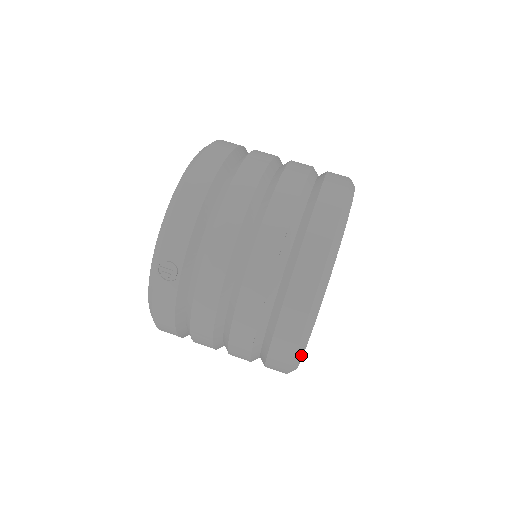
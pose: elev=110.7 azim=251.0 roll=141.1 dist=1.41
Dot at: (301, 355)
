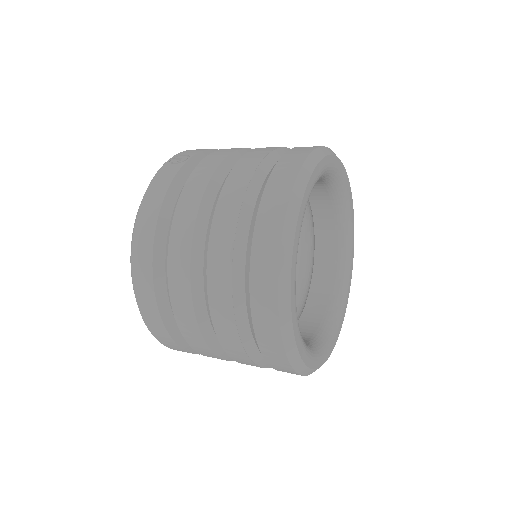
Dot at: (298, 204)
